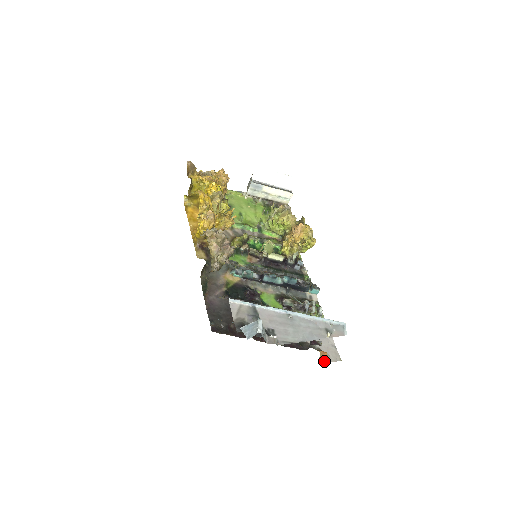
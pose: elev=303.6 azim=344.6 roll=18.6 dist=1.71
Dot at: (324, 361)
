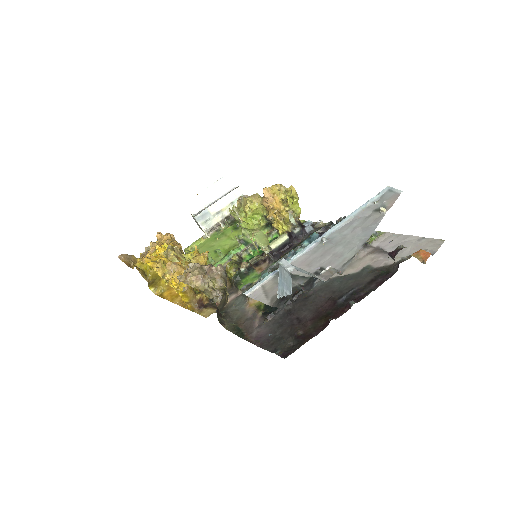
Dot at: (427, 257)
